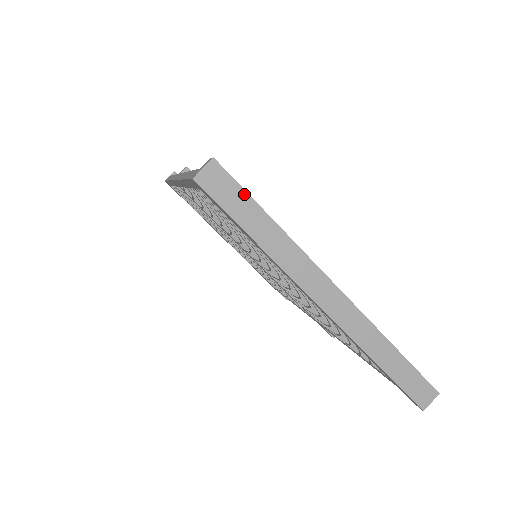
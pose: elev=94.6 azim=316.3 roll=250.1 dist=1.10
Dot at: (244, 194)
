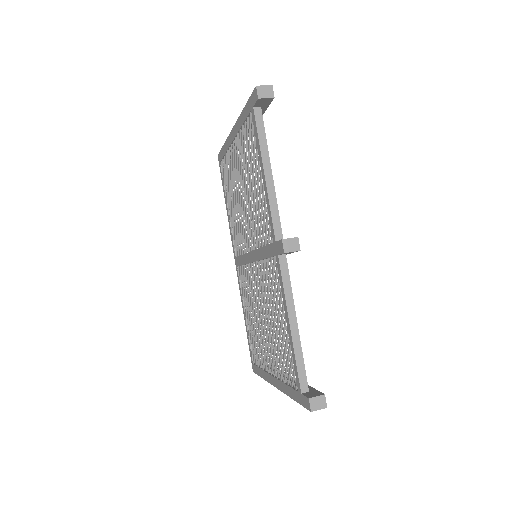
Dot at: occluded
